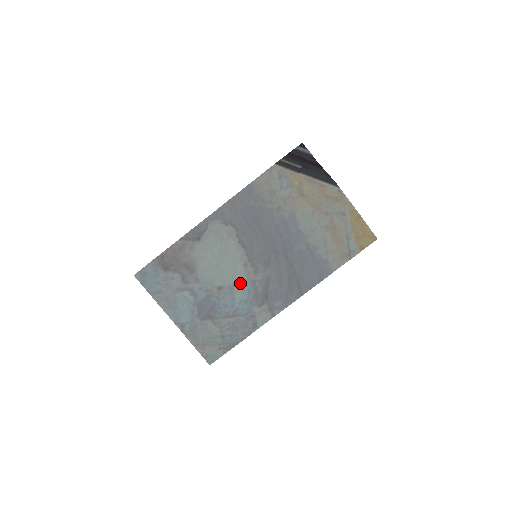
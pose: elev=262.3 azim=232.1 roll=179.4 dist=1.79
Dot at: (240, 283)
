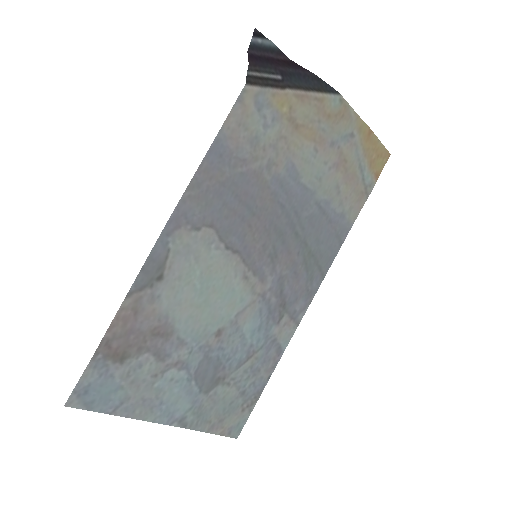
Dot at: (245, 308)
